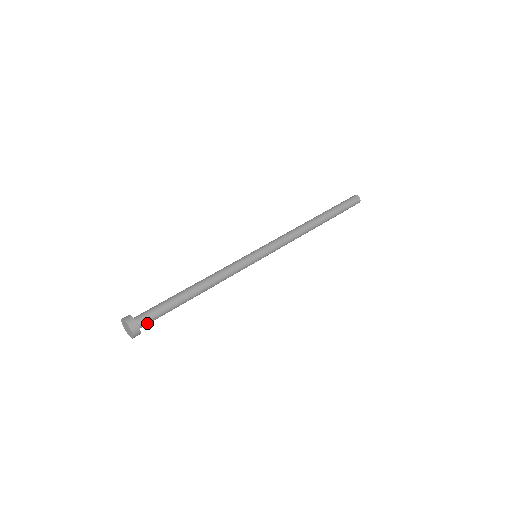
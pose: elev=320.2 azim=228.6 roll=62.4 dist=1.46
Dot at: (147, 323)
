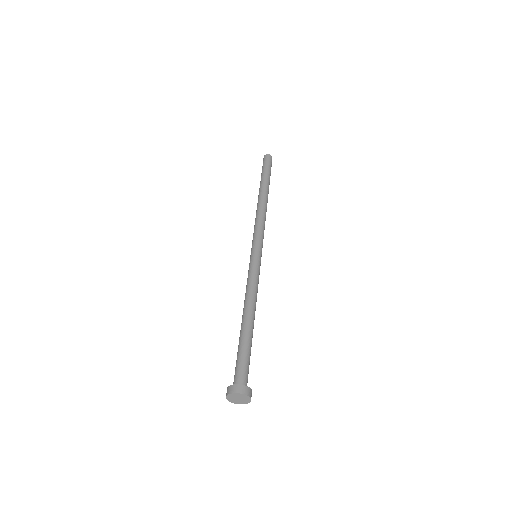
Dot at: (246, 378)
